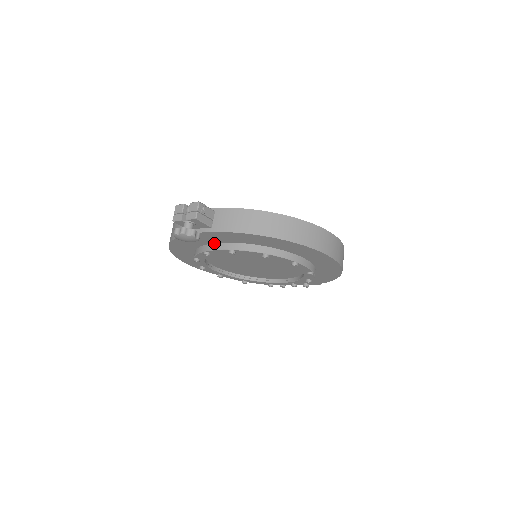
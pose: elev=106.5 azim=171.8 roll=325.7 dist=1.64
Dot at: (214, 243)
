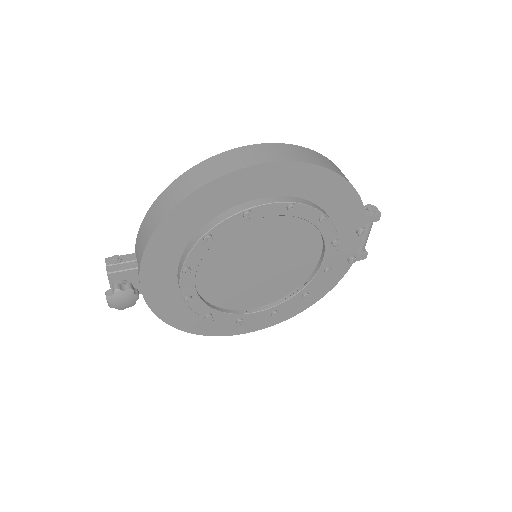
Dot at: (177, 282)
